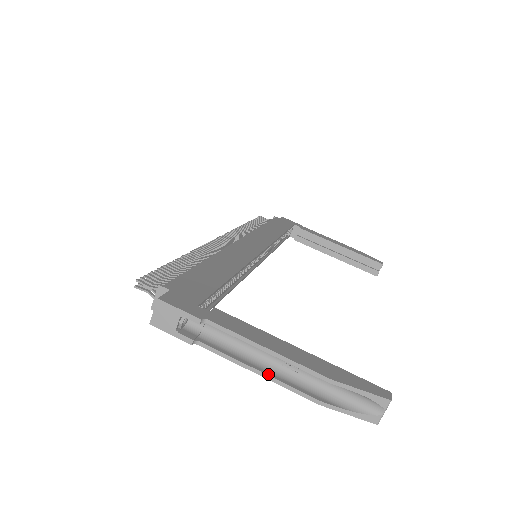
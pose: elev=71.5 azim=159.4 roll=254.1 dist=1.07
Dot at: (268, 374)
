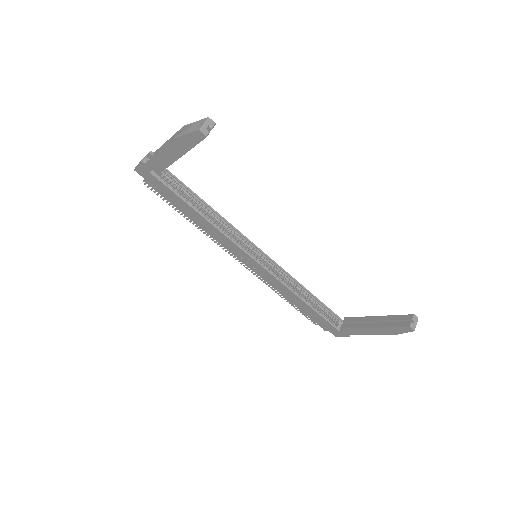
Dot at: (164, 148)
